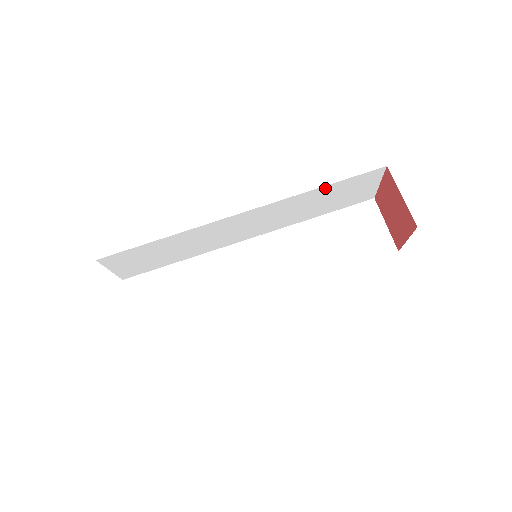
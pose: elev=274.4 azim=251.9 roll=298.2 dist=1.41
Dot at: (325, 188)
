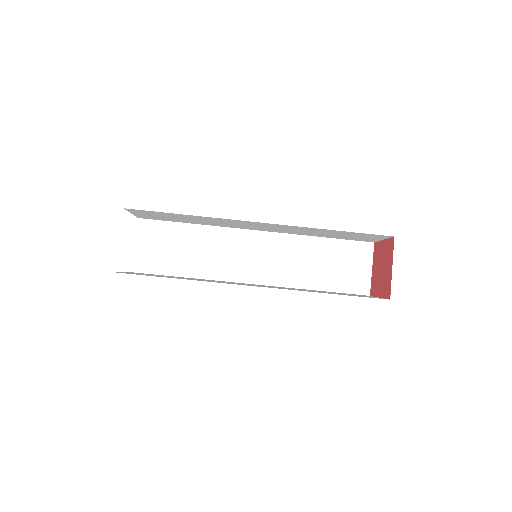
Dot at: (337, 231)
